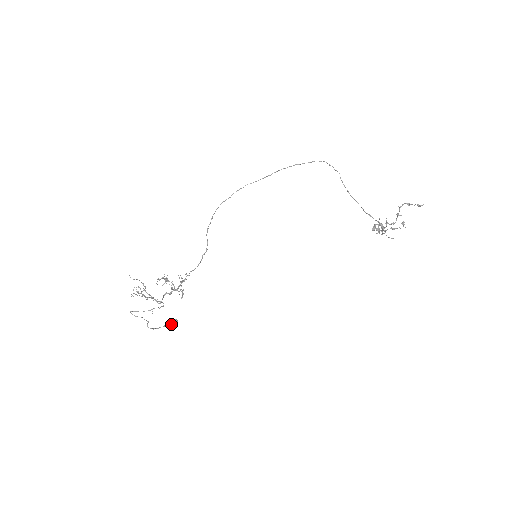
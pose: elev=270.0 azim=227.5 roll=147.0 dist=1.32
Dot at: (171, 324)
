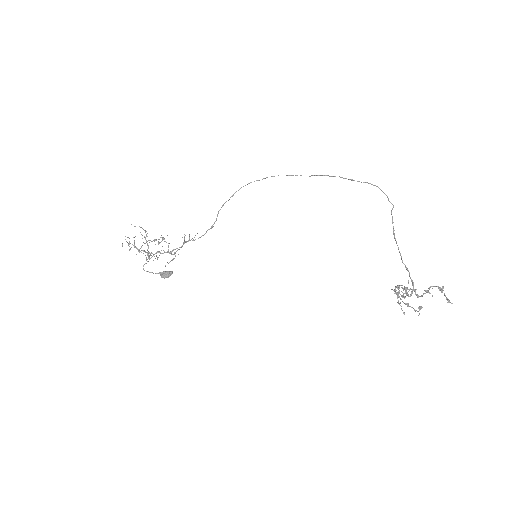
Dot at: (164, 275)
